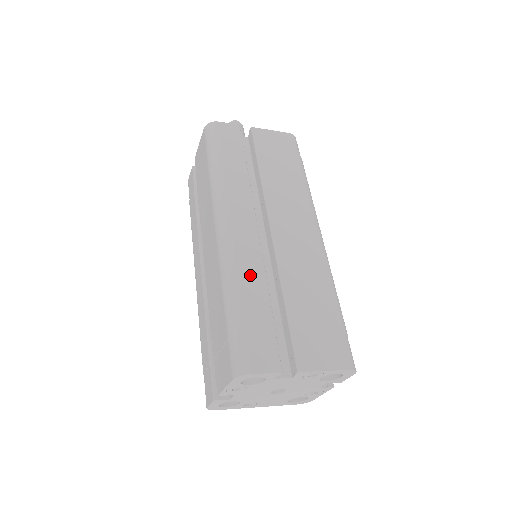
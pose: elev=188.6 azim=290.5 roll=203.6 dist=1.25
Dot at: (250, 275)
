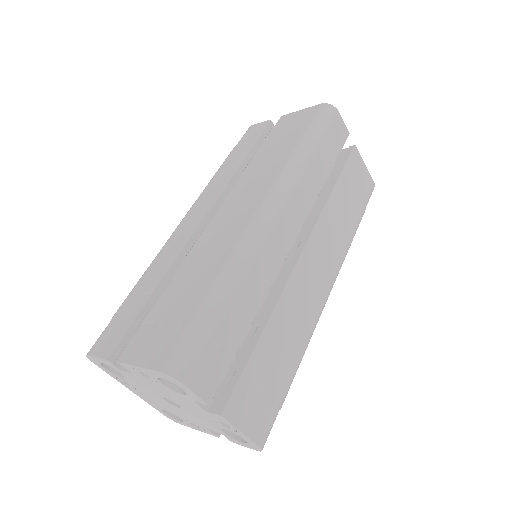
Dot at: (257, 282)
